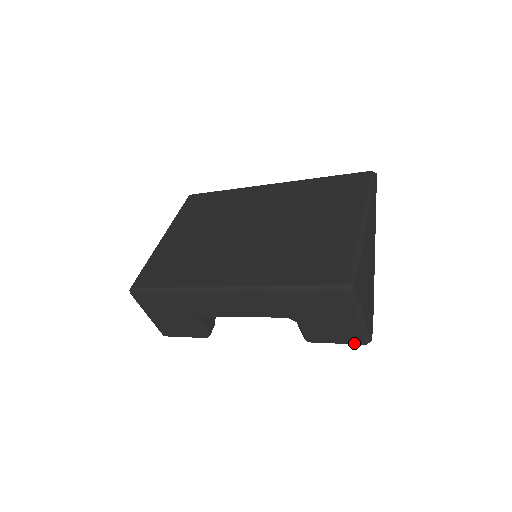
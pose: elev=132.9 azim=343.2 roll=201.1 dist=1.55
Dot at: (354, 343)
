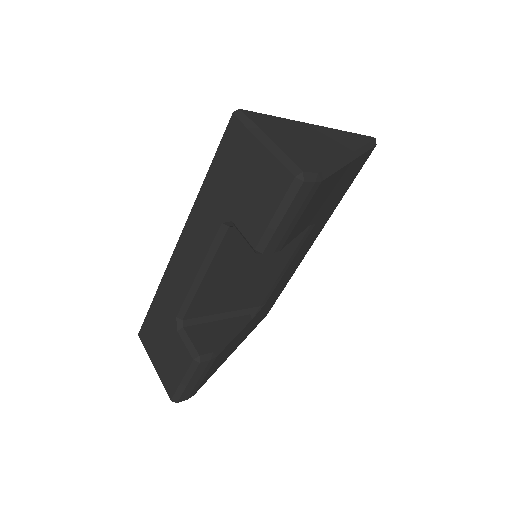
Dot at: (285, 191)
